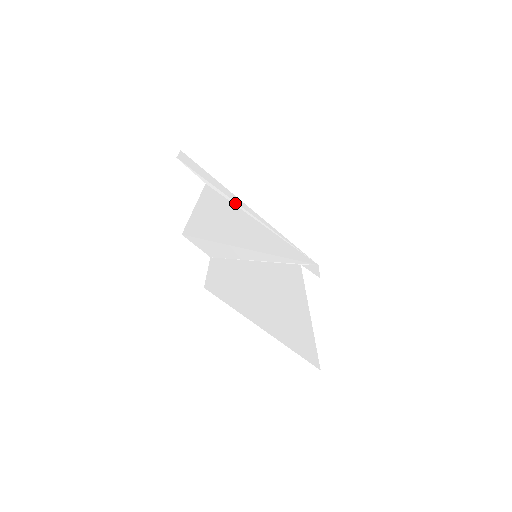
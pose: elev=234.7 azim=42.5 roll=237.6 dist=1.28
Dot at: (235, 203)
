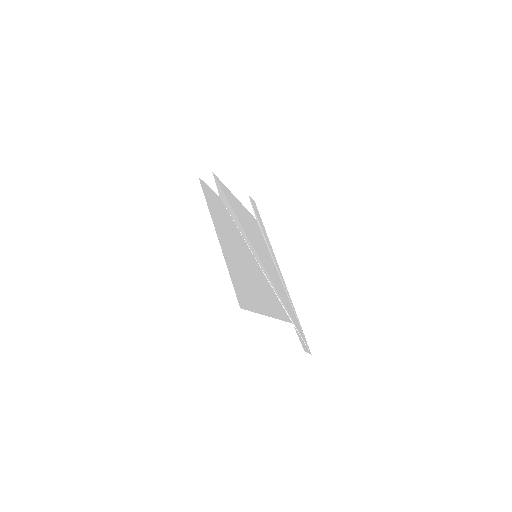
Dot at: (269, 249)
